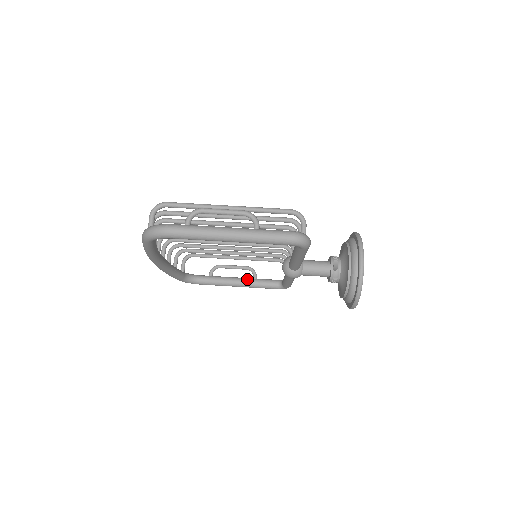
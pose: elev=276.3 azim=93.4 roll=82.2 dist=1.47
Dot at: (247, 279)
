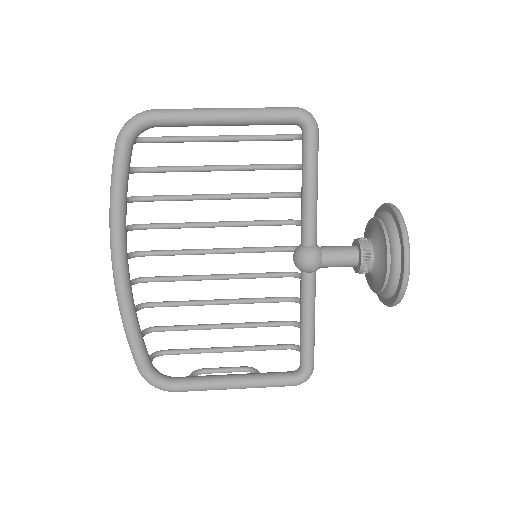
Dot at: occluded
